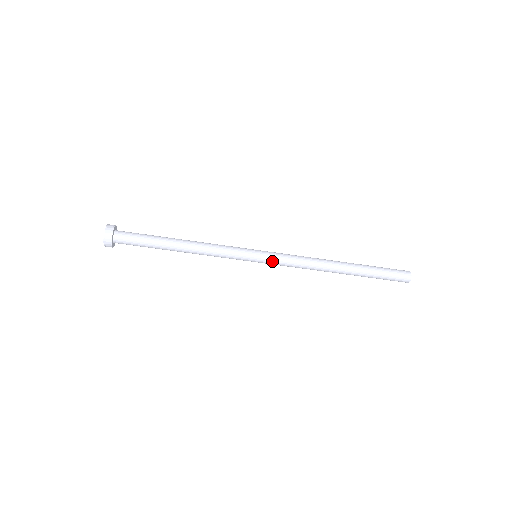
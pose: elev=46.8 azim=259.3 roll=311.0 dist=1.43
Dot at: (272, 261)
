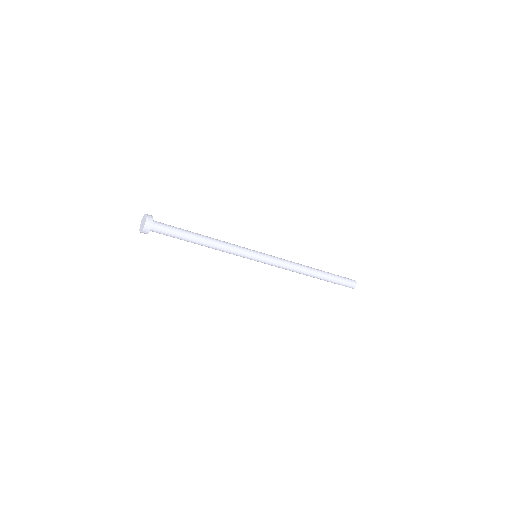
Dot at: (269, 260)
